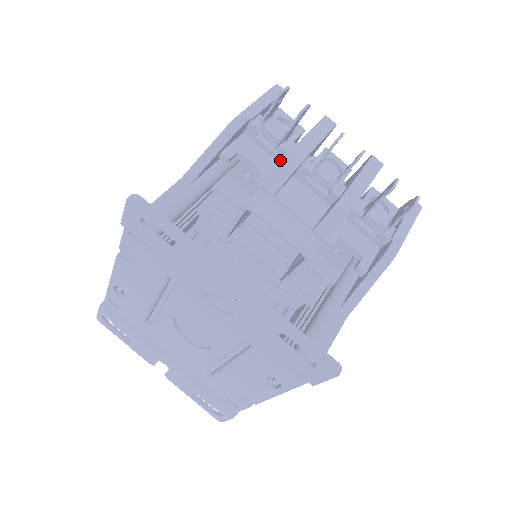
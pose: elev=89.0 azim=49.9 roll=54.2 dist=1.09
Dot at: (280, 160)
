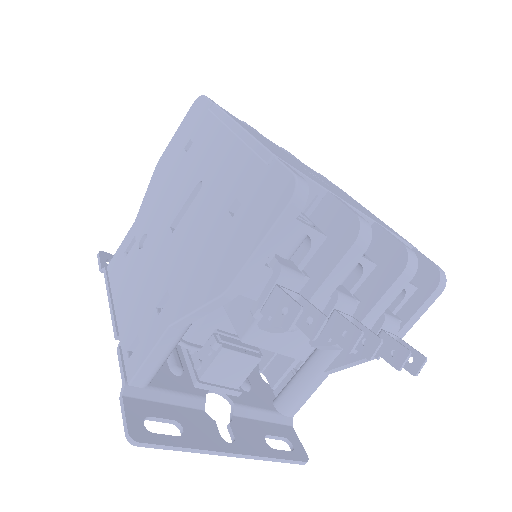
Dot at: occluded
